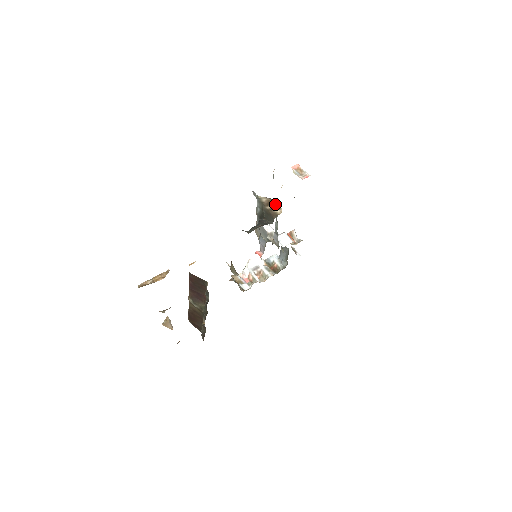
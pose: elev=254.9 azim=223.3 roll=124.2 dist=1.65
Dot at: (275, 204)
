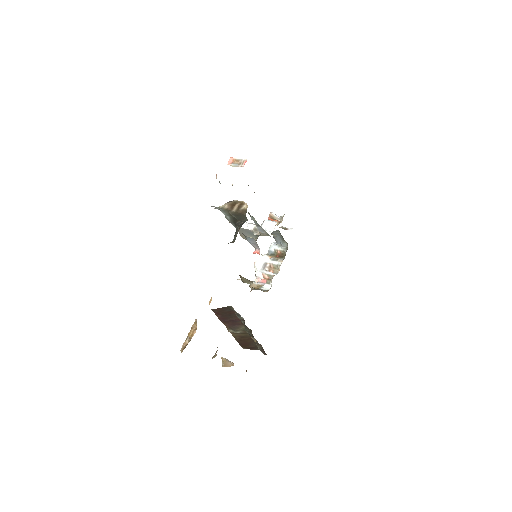
Dot at: (237, 203)
